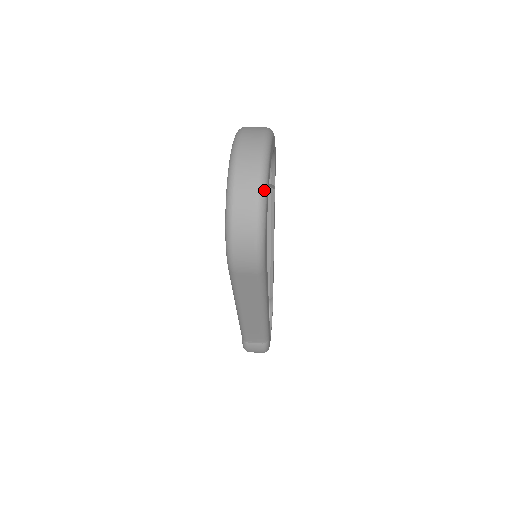
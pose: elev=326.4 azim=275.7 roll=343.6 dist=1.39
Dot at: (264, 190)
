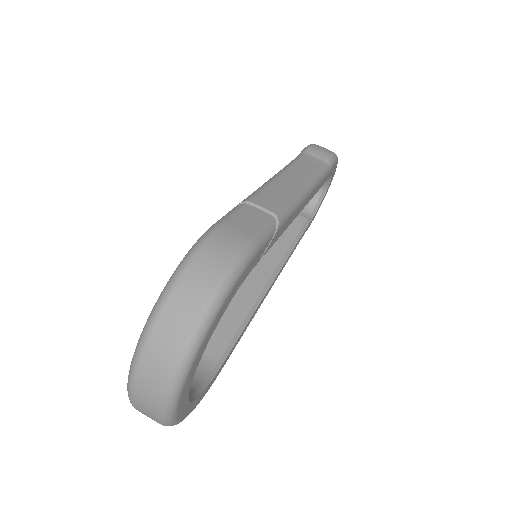
Dot at: occluded
